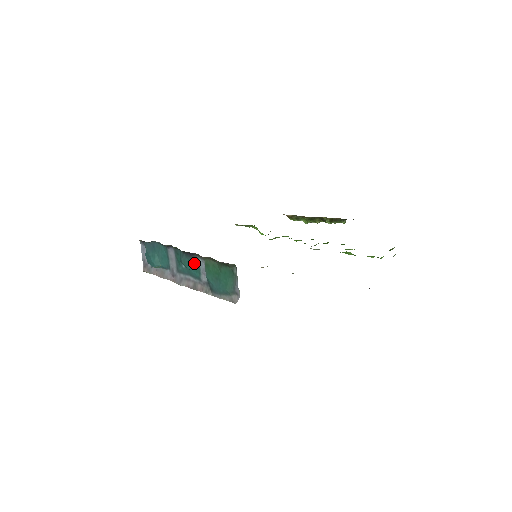
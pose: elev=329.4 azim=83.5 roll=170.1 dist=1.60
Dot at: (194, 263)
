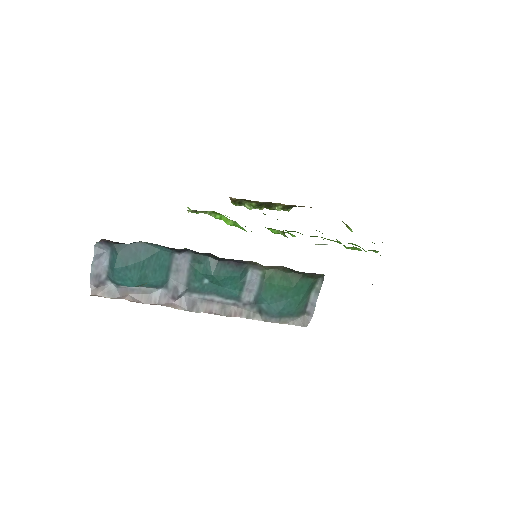
Dot at: (239, 276)
